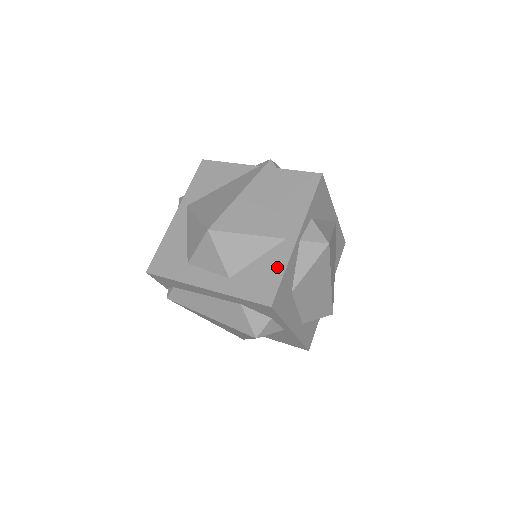
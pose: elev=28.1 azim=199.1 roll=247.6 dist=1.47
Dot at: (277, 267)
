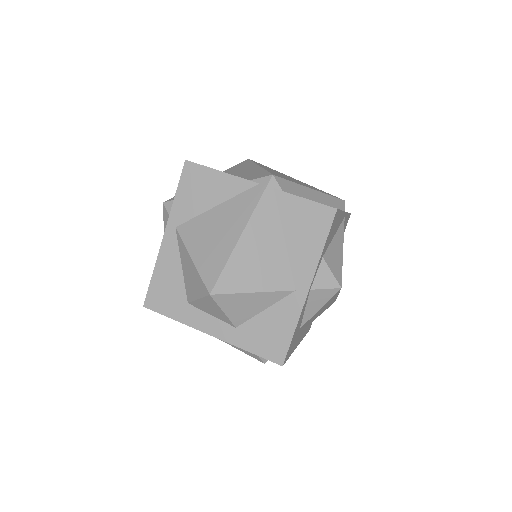
Dot at: (287, 323)
